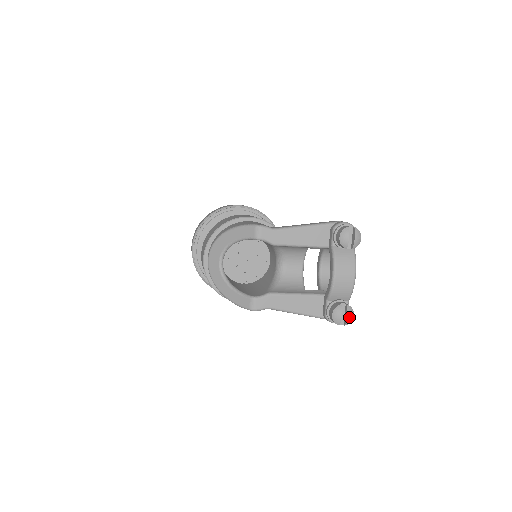
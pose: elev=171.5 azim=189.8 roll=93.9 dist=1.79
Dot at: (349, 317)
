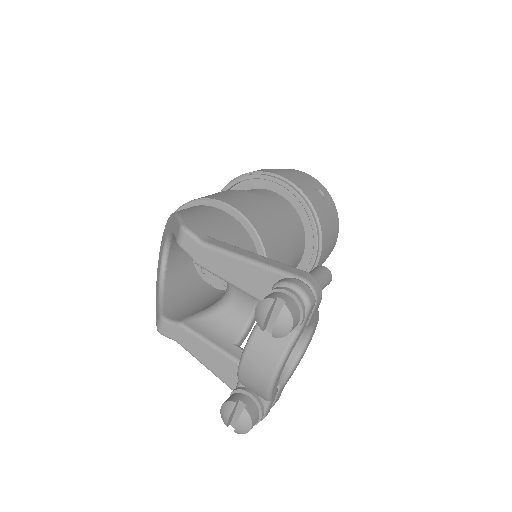
Dot at: (240, 427)
